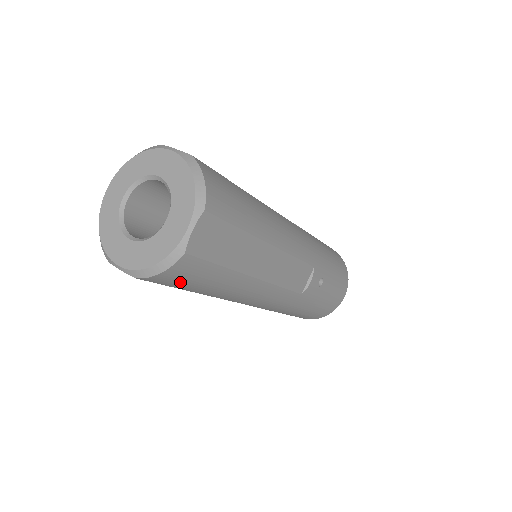
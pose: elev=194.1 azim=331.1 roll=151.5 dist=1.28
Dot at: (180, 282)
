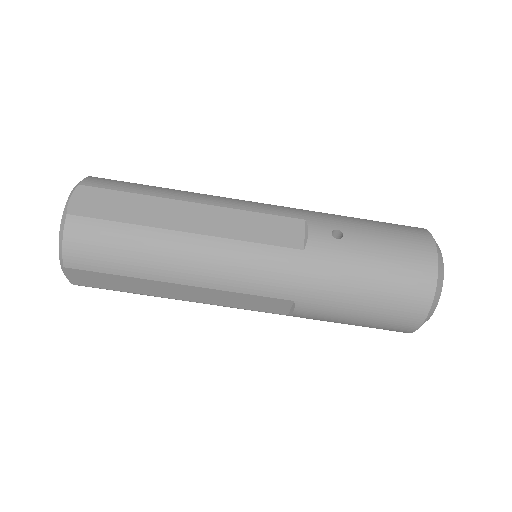
Dot at: (97, 254)
